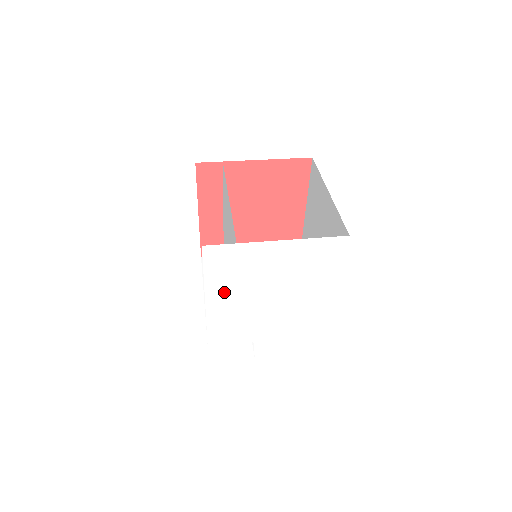
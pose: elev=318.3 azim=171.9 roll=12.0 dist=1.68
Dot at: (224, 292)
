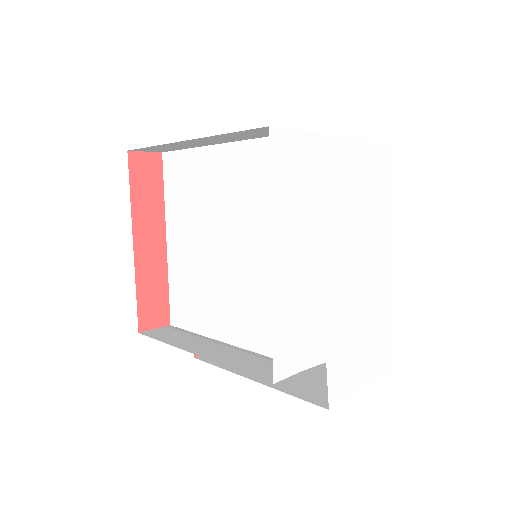
Dot at: (293, 239)
